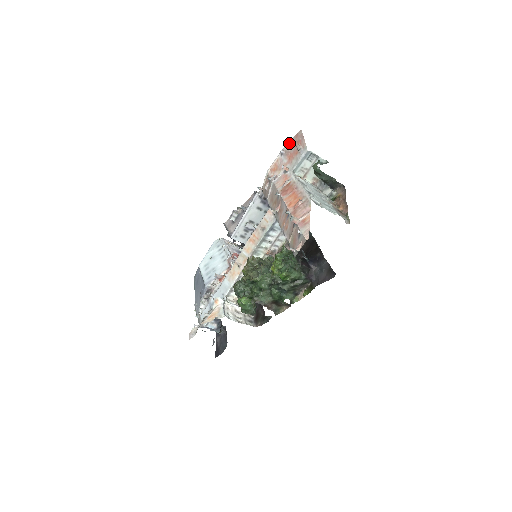
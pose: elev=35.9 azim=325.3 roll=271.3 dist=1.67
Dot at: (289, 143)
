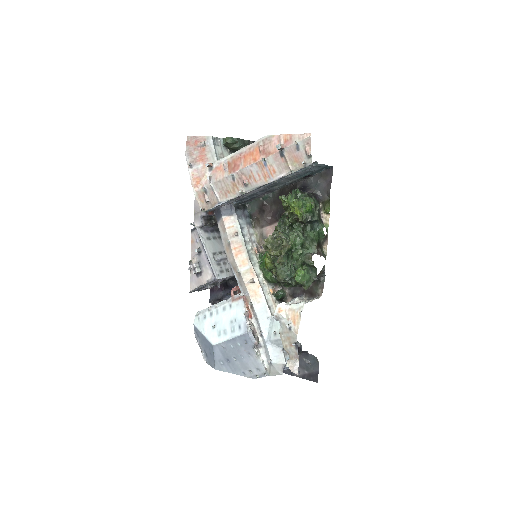
Dot at: (188, 154)
